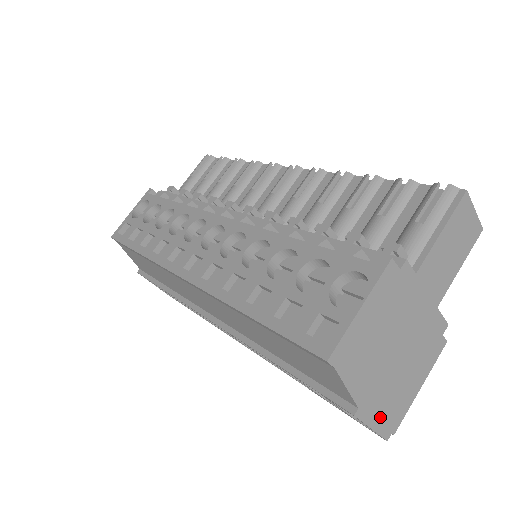
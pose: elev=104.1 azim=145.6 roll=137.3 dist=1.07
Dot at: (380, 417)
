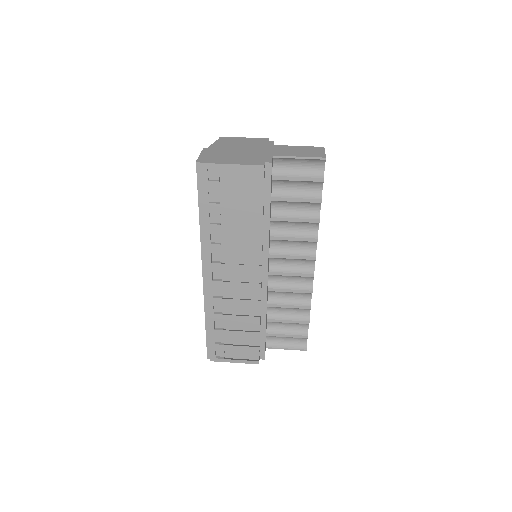
Dot at: (207, 155)
